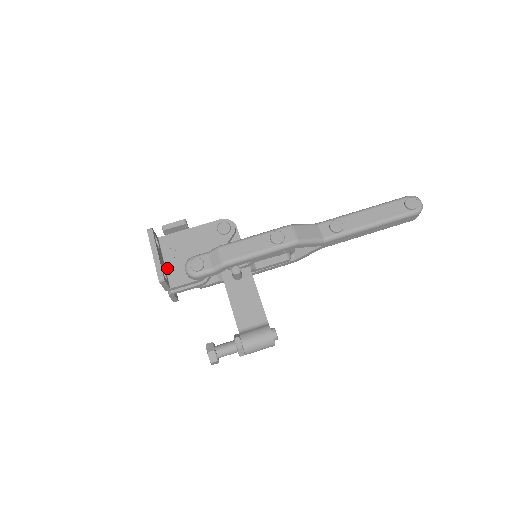
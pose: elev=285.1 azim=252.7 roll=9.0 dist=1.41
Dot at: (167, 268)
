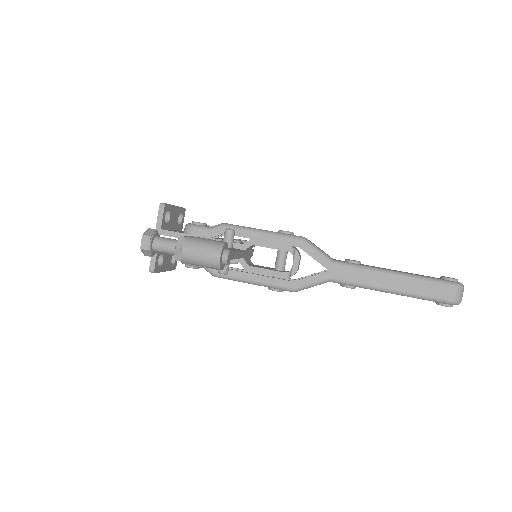
Dot at: occluded
